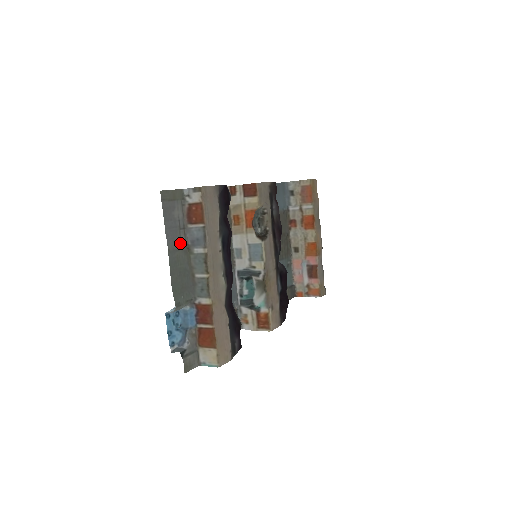
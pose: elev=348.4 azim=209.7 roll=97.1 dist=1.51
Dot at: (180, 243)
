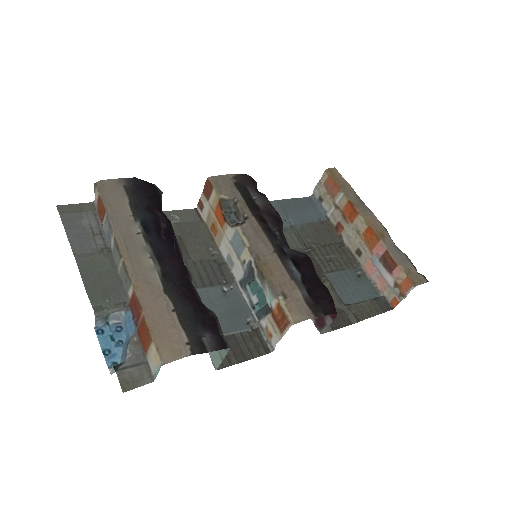
Dot at: (96, 248)
